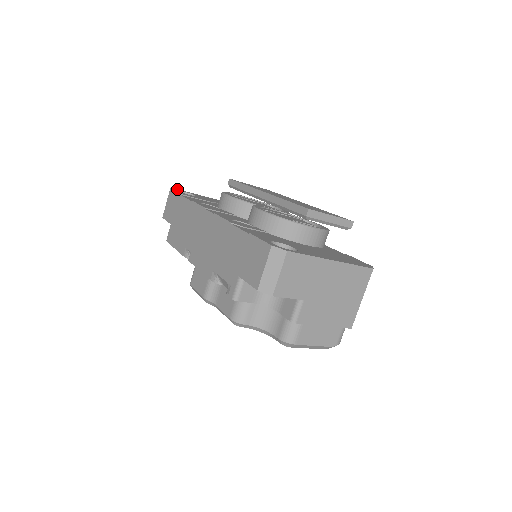
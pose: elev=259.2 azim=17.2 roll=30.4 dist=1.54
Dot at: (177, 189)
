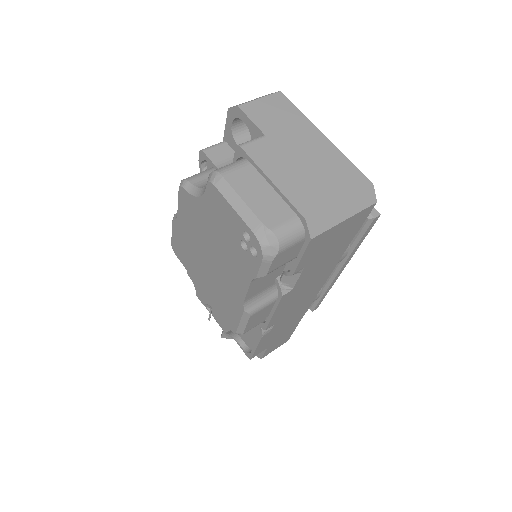
Dot at: occluded
